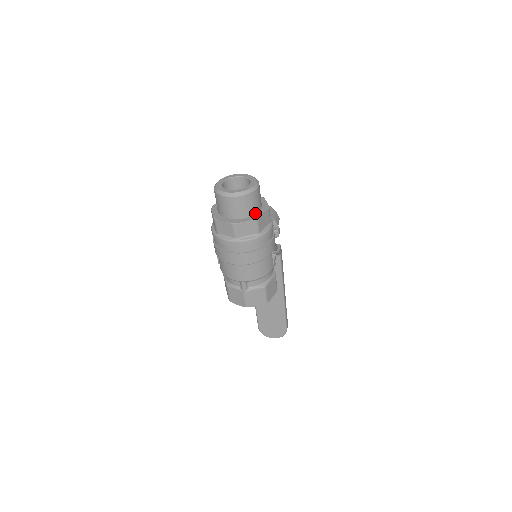
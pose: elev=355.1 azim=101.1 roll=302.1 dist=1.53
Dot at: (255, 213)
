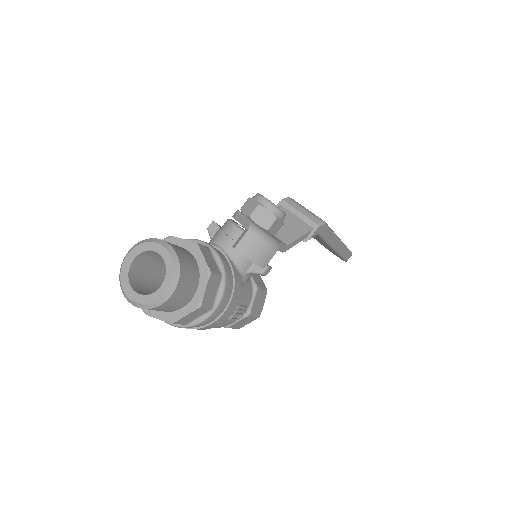
Dot at: (176, 310)
